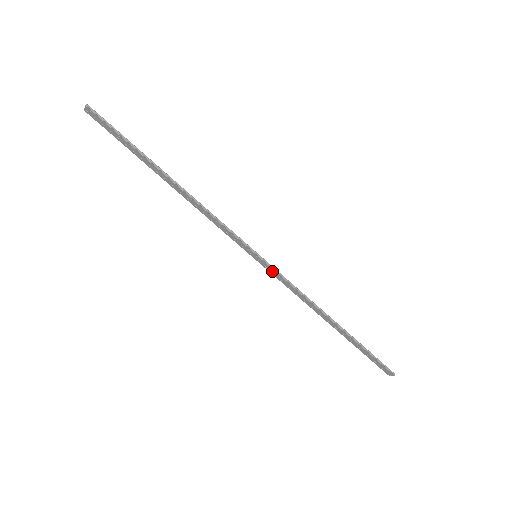
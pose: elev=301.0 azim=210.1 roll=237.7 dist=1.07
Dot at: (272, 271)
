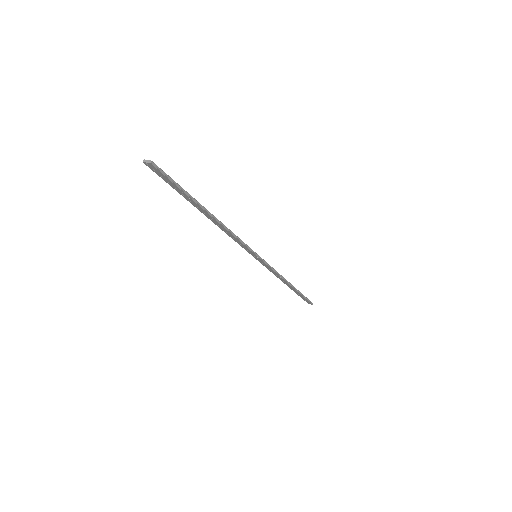
Dot at: (264, 264)
